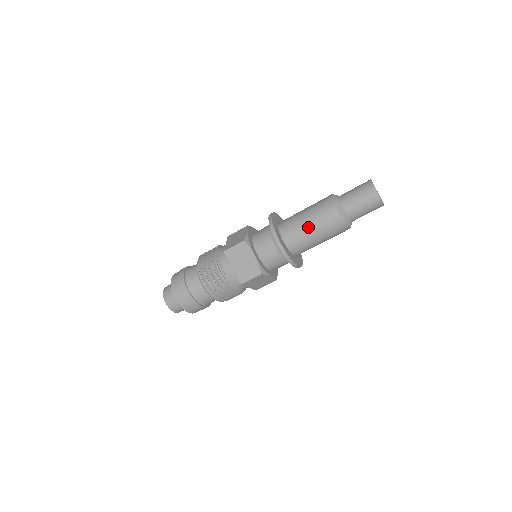
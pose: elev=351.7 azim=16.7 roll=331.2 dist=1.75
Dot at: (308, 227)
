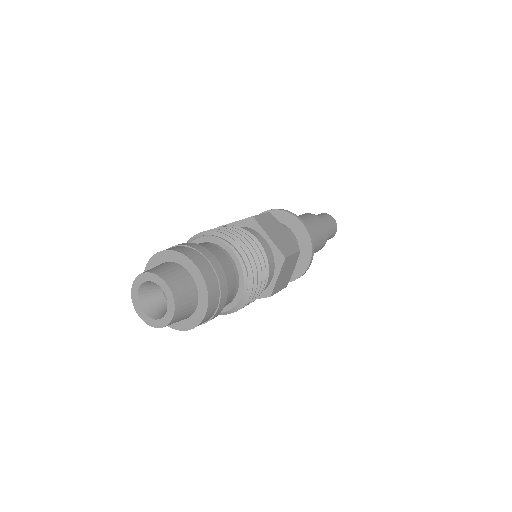
Dot at: (308, 225)
